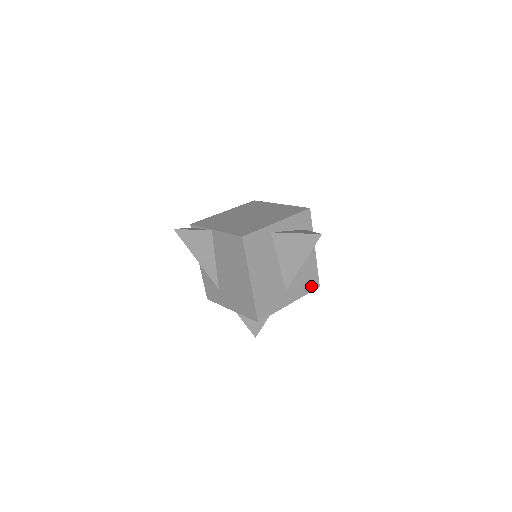
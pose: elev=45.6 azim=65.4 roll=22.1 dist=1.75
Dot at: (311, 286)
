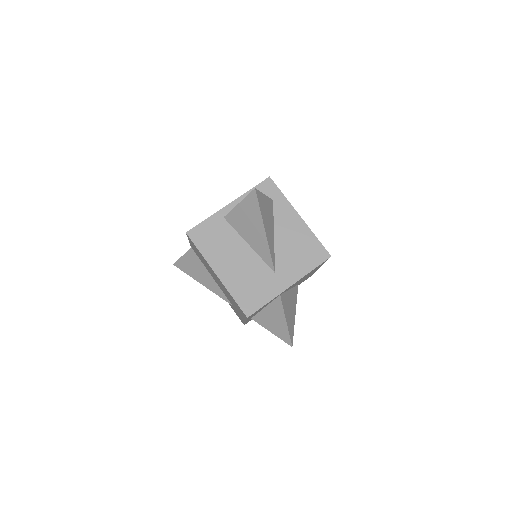
Dot at: (316, 259)
